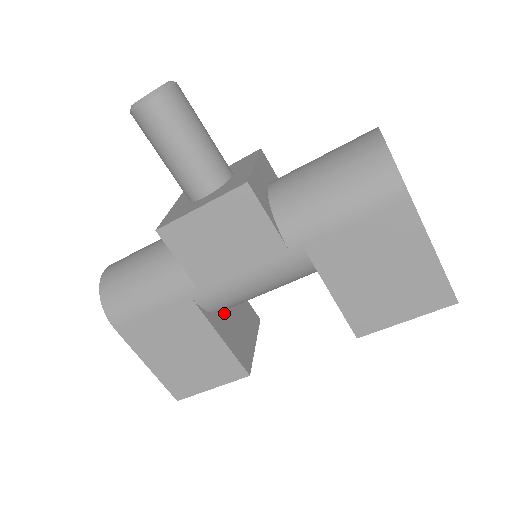
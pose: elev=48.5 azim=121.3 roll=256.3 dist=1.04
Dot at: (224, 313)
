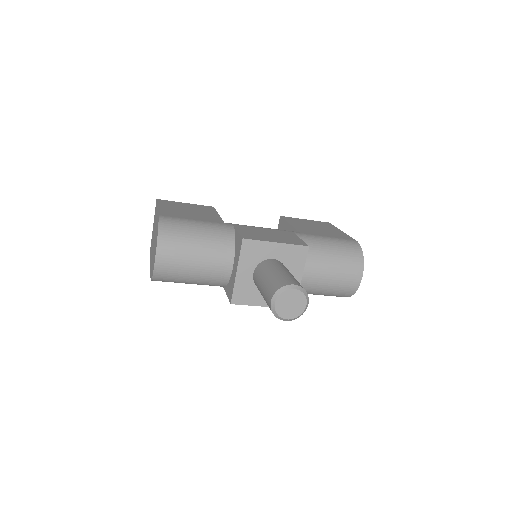
Dot at: occluded
